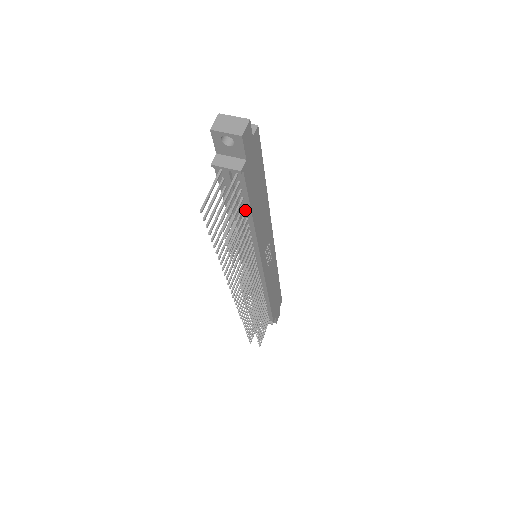
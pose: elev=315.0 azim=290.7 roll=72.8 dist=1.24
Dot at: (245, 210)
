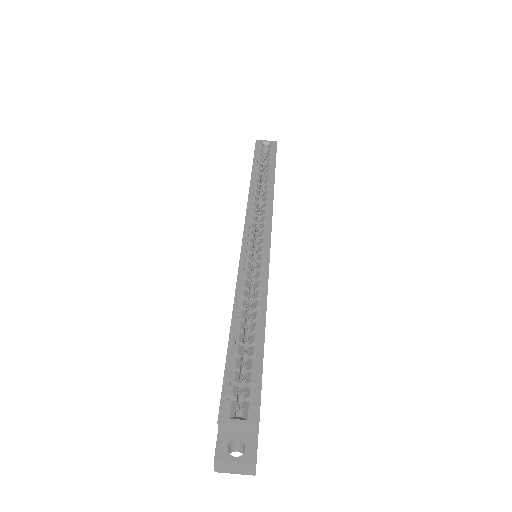
Dot at: occluded
